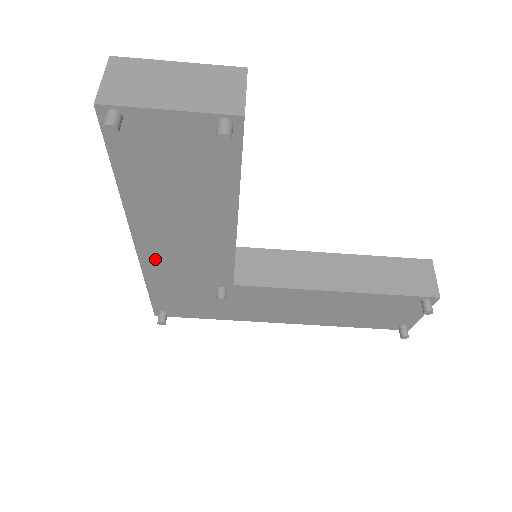
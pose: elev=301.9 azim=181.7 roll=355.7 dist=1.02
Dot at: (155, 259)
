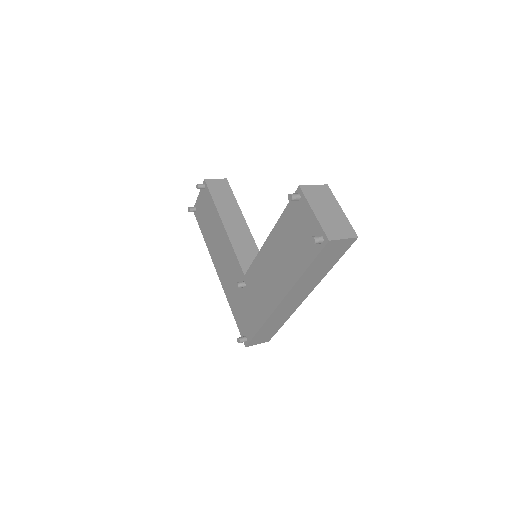
Dot at: (223, 279)
